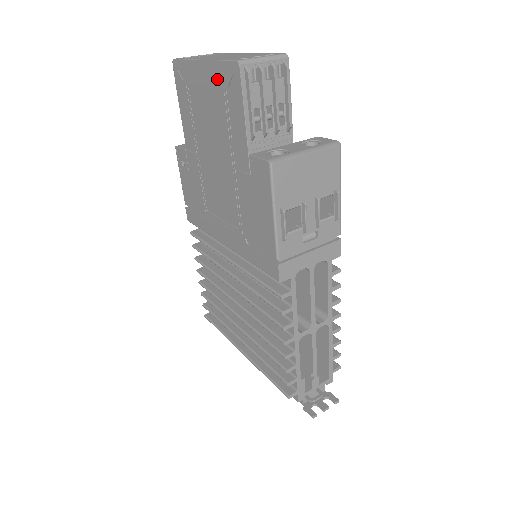
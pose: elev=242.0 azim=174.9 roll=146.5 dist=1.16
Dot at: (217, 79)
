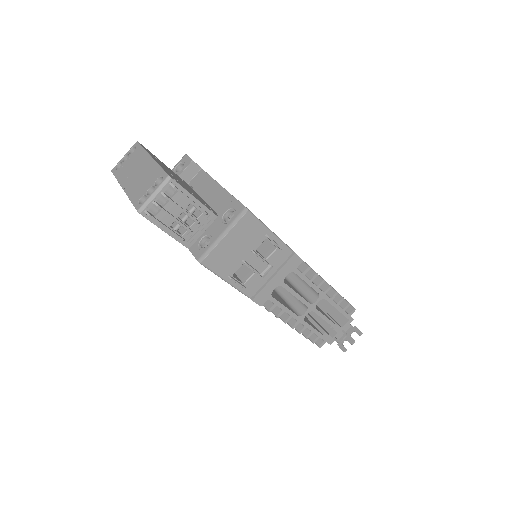
Dot at: occluded
